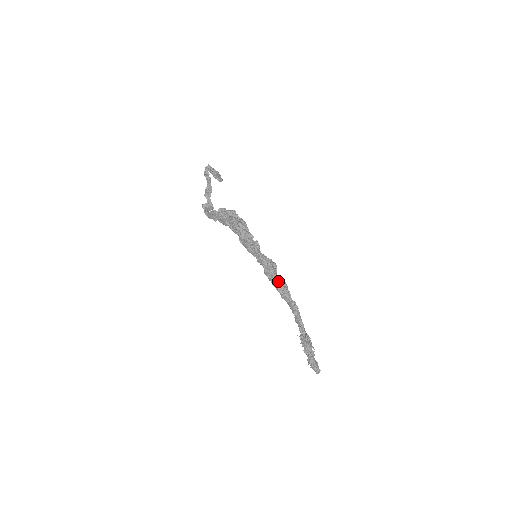
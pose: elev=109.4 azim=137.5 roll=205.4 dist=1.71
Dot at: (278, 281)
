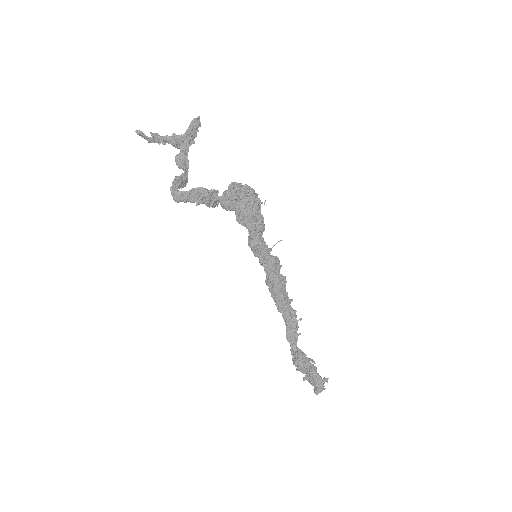
Dot at: (284, 286)
